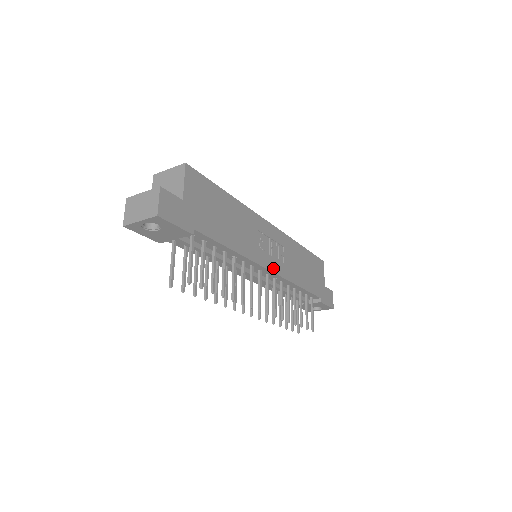
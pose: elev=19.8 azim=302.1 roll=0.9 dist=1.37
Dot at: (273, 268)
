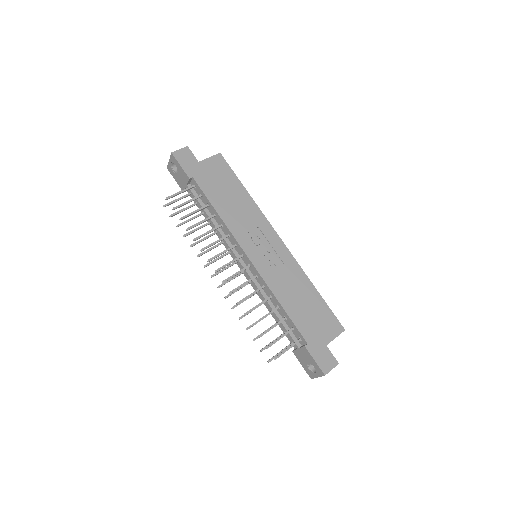
Dot at: (254, 260)
